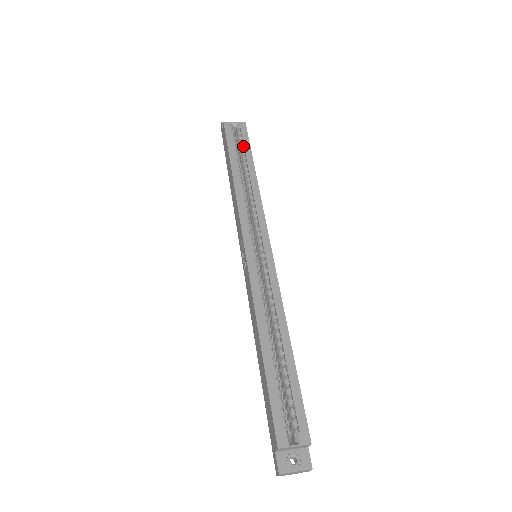
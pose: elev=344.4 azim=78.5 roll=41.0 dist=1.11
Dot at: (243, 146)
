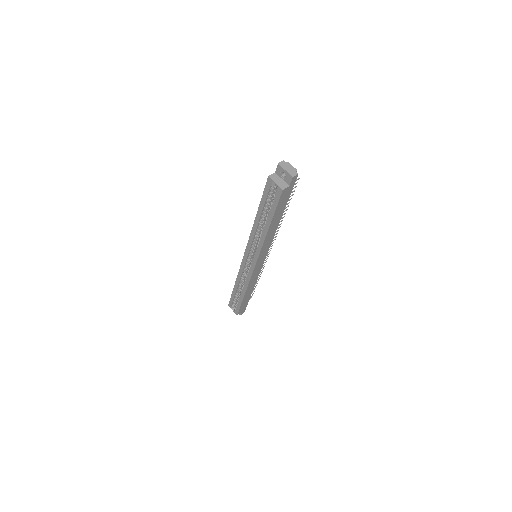
Dot at: (273, 204)
